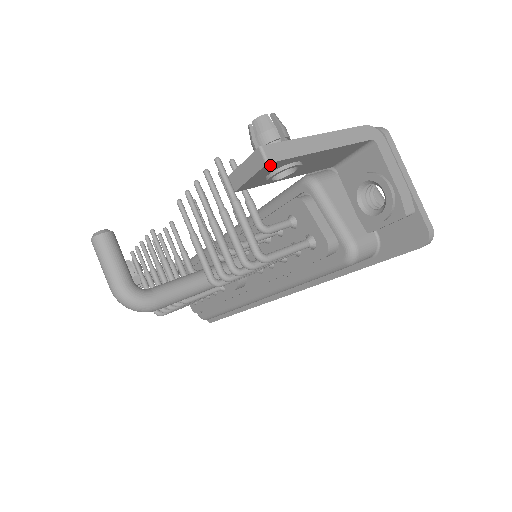
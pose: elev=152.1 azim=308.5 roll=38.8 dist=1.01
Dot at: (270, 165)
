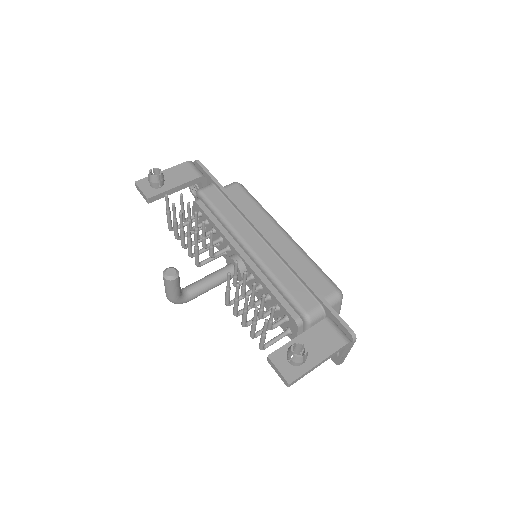
Dot at: occluded
